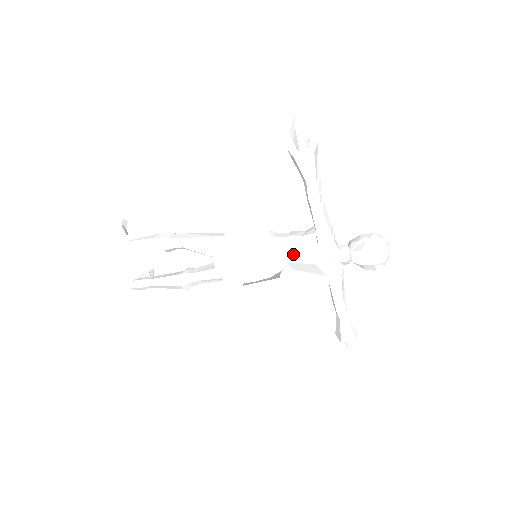
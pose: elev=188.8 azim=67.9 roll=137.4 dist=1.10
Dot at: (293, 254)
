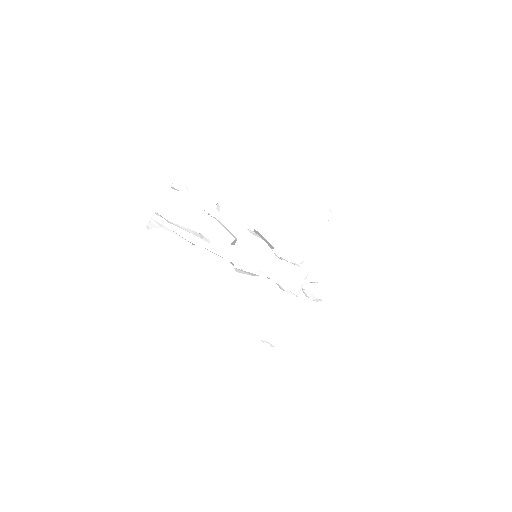
Dot at: (284, 265)
